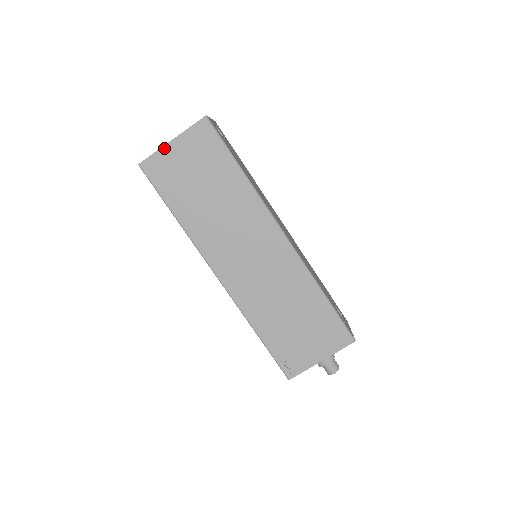
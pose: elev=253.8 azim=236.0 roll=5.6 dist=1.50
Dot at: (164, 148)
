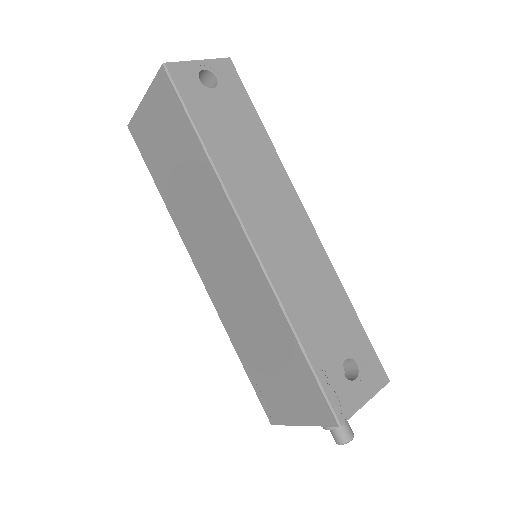
Dot at: (140, 108)
